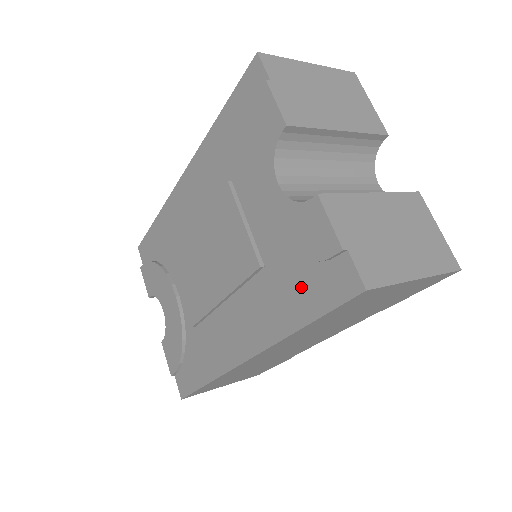
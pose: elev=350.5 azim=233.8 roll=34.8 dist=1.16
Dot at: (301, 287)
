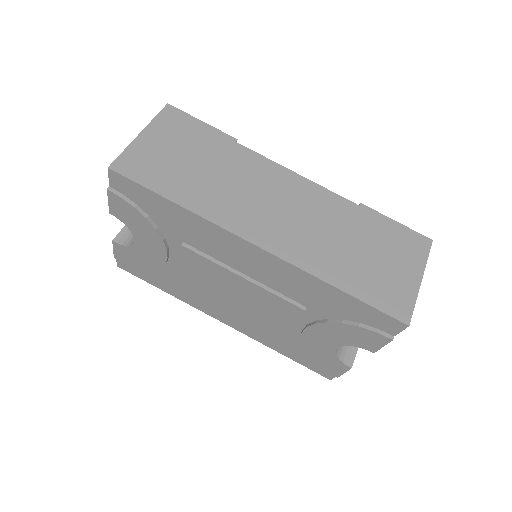
Dot at: (300, 355)
